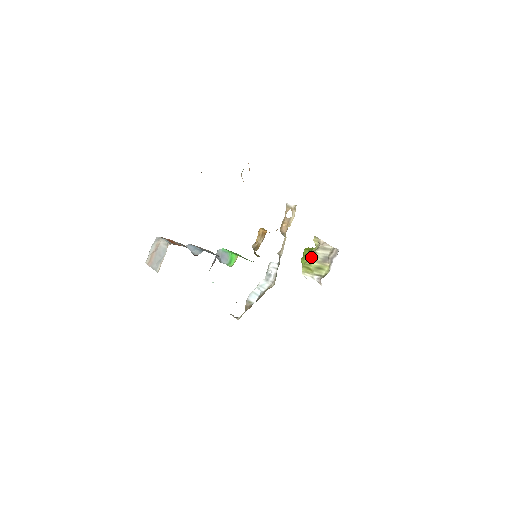
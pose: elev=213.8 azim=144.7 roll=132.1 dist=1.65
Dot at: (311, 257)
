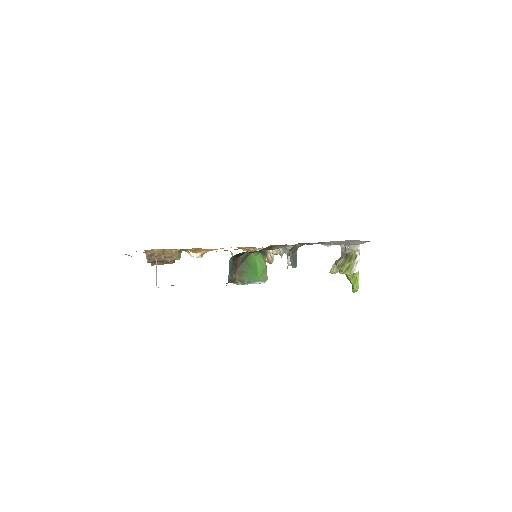
Dot at: (340, 269)
